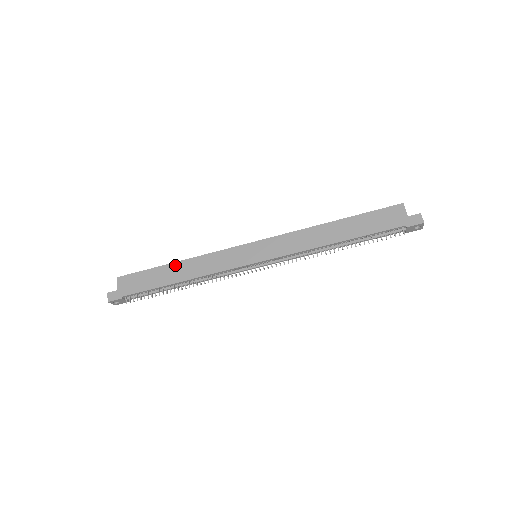
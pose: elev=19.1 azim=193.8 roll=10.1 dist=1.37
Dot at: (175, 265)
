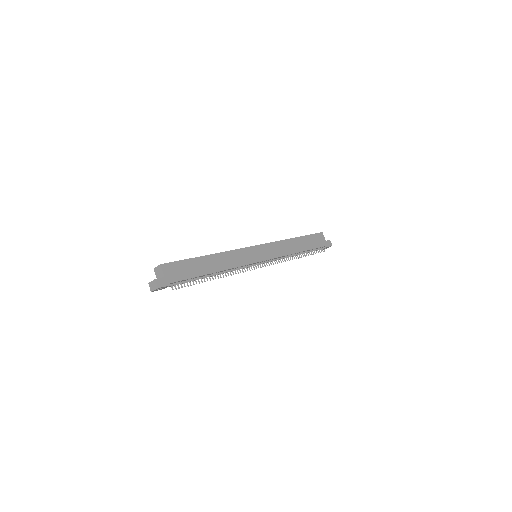
Dot at: (208, 257)
